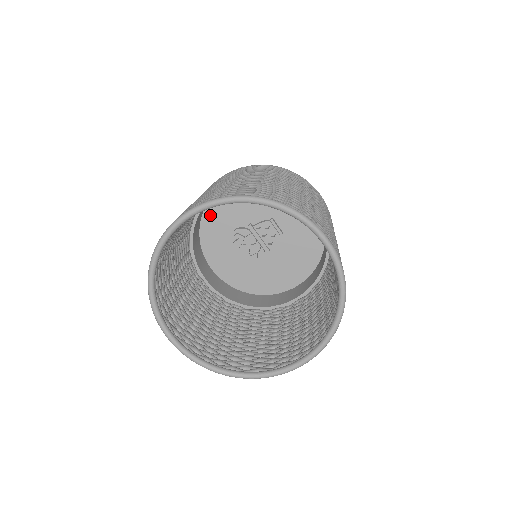
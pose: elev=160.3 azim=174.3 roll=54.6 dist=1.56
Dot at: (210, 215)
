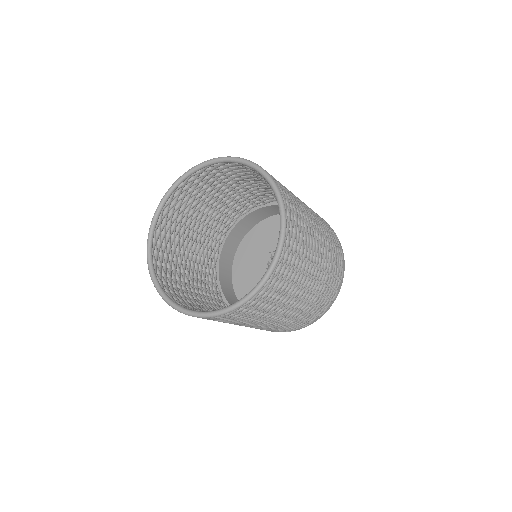
Dot at: occluded
